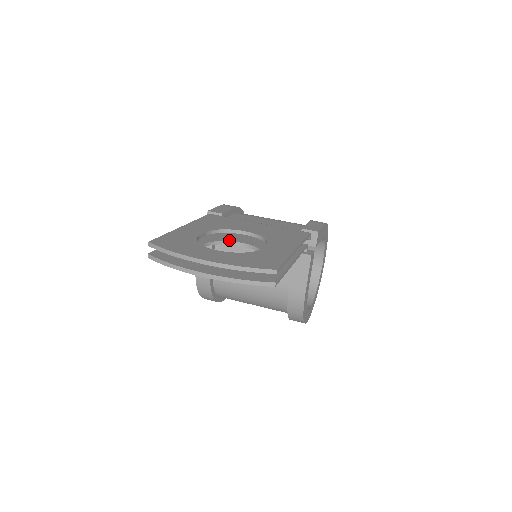
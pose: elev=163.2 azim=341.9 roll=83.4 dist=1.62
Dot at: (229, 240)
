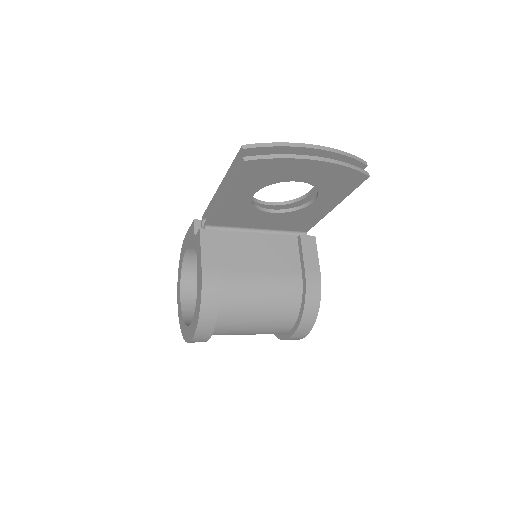
Dot at: (258, 208)
